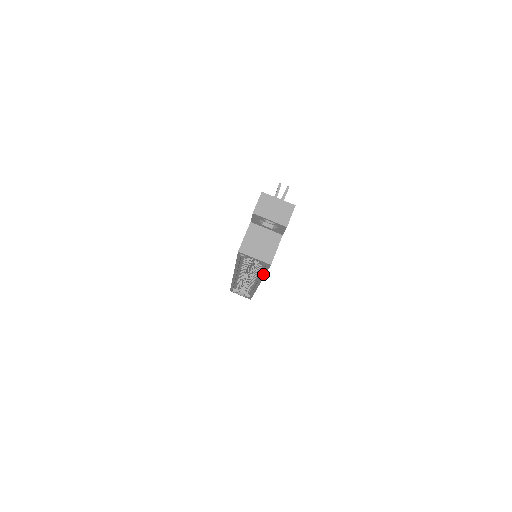
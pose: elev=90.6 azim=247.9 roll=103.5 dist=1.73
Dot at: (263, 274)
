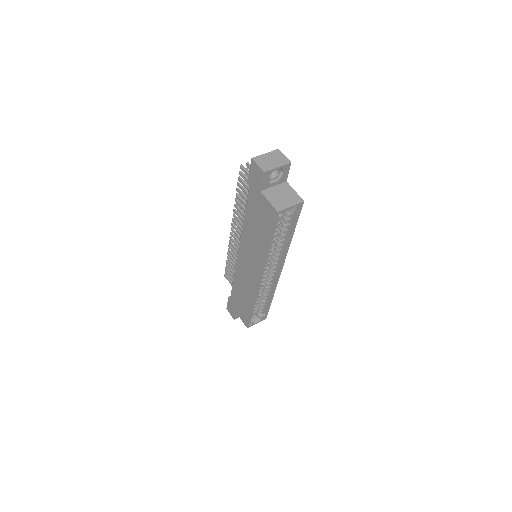
Dot at: (292, 234)
